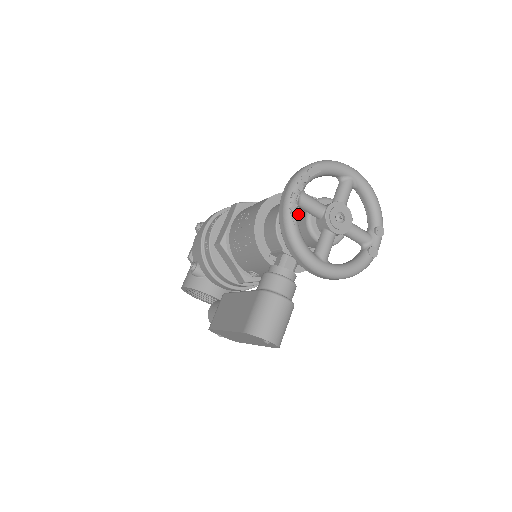
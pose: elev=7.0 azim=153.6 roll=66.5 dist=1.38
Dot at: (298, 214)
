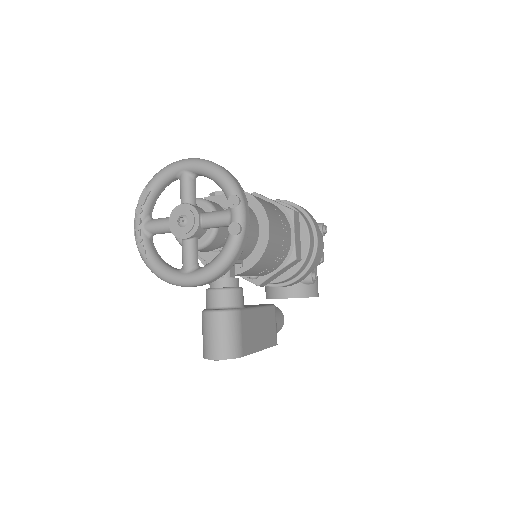
Dot at: occluded
